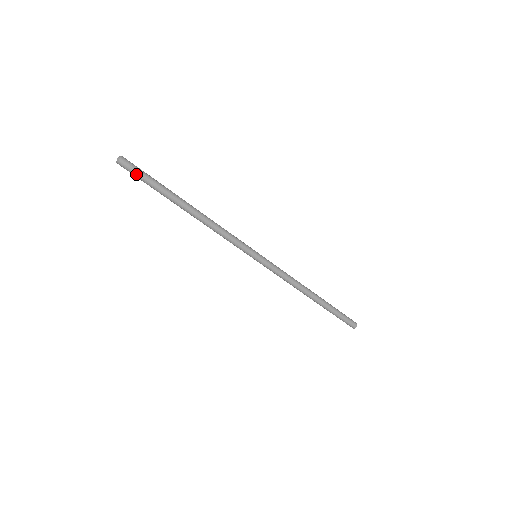
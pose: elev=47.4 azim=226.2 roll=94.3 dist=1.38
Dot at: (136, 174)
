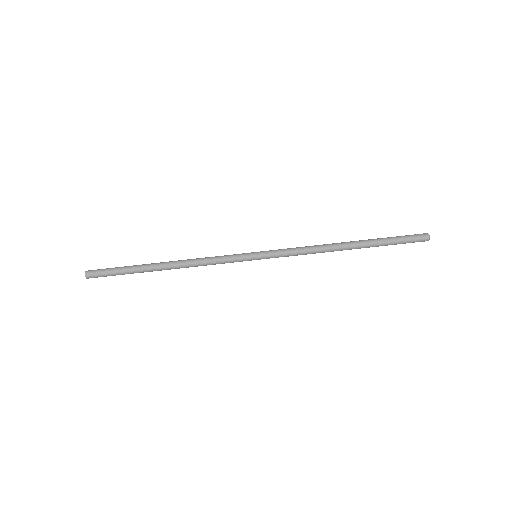
Dot at: (104, 274)
